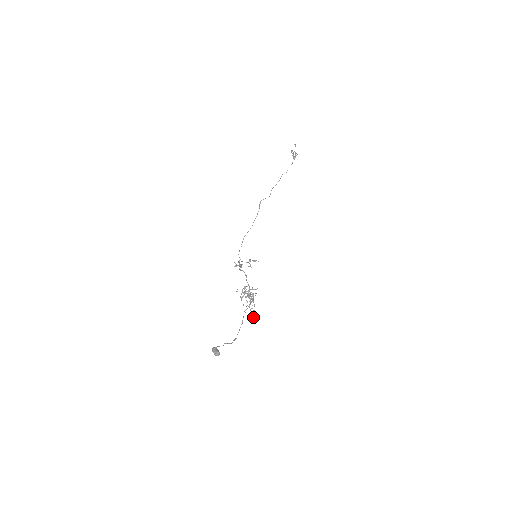
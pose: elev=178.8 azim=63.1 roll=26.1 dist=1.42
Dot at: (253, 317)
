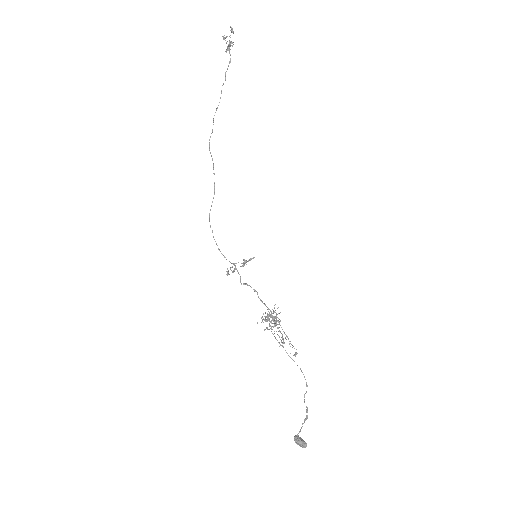
Dot at: (294, 355)
